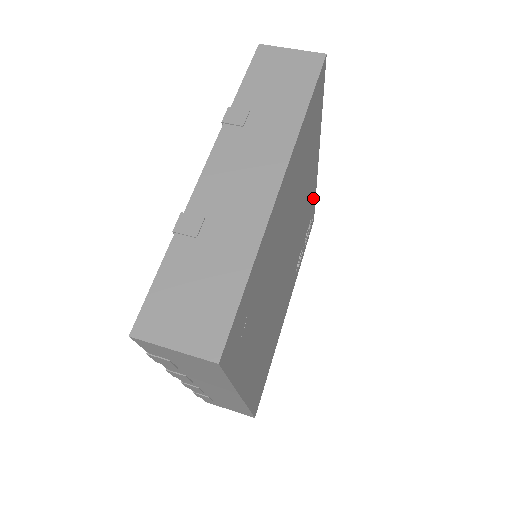
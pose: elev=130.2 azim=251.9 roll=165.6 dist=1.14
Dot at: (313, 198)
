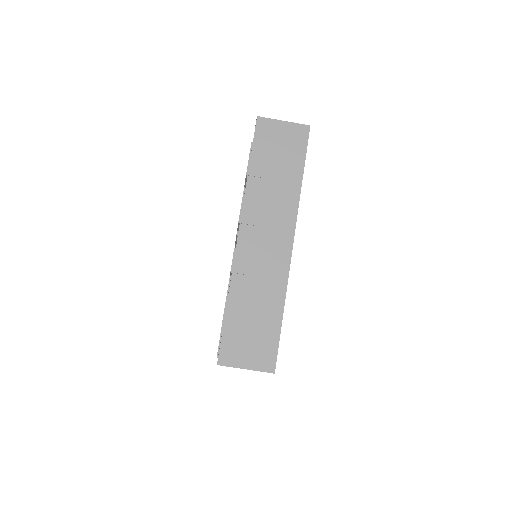
Dot at: occluded
